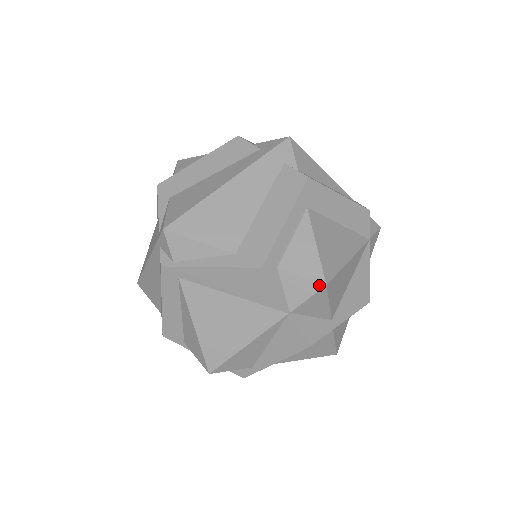
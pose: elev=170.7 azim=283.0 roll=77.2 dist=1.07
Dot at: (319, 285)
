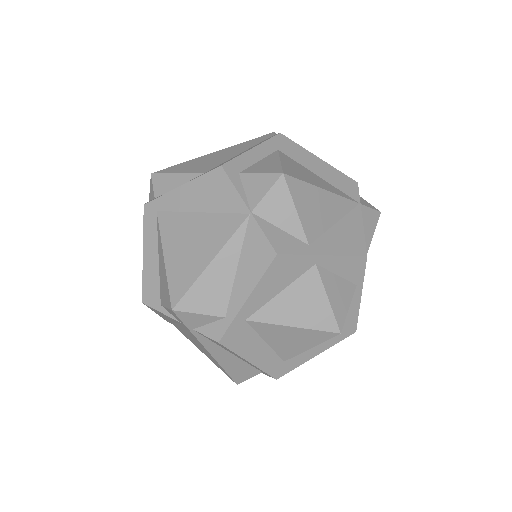
Dot at: (276, 175)
